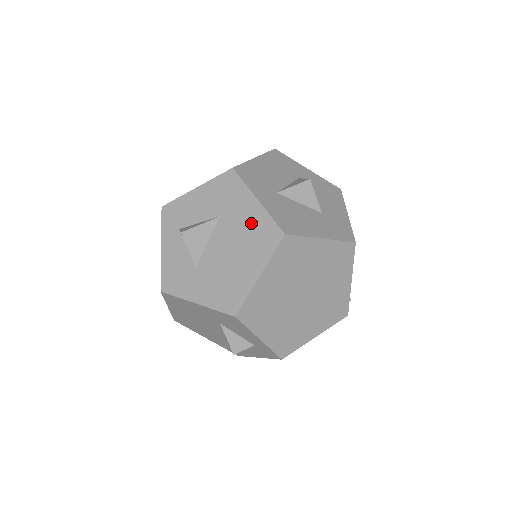
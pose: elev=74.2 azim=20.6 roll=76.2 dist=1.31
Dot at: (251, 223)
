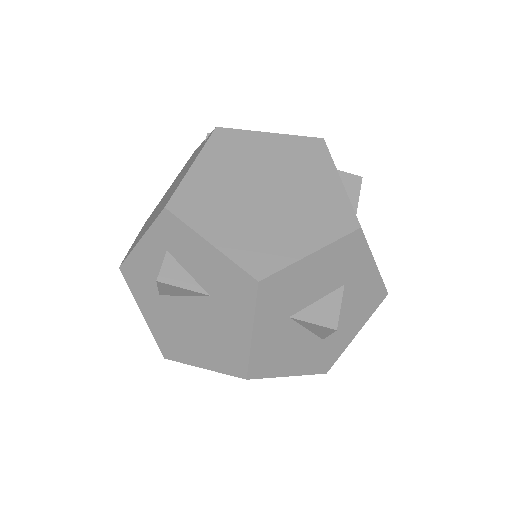
Dot at: (230, 338)
